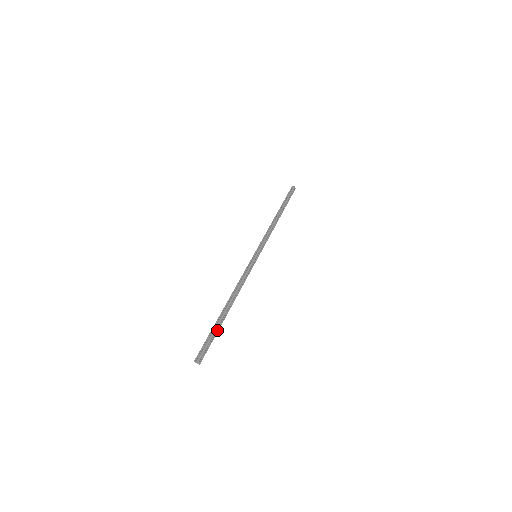
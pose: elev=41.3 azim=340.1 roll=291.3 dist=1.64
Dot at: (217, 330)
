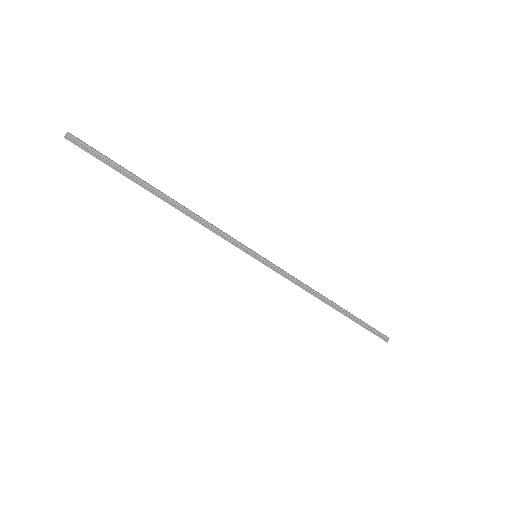
Dot at: (123, 172)
